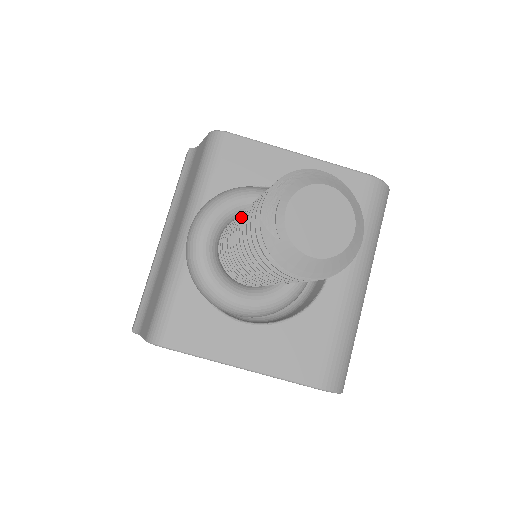
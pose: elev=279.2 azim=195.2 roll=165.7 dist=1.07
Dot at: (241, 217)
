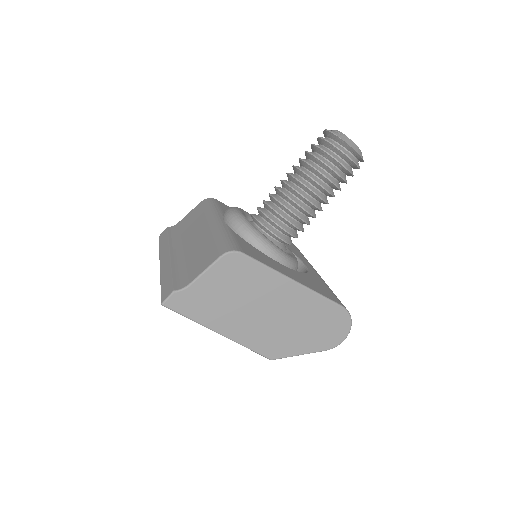
Dot at: occluded
